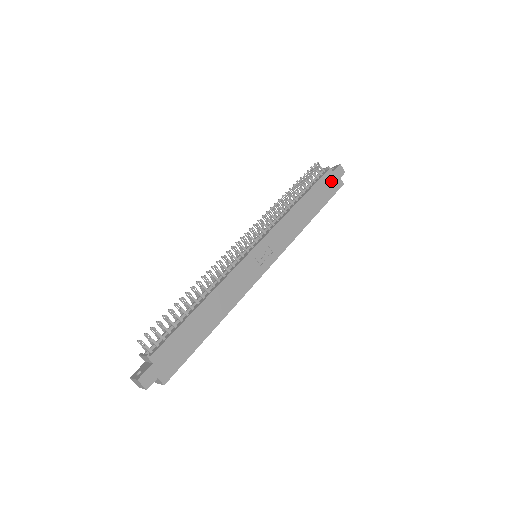
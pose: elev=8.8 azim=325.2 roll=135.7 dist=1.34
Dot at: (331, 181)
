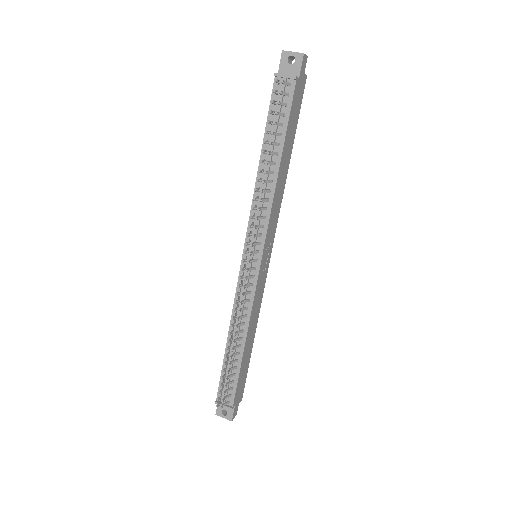
Dot at: (298, 93)
